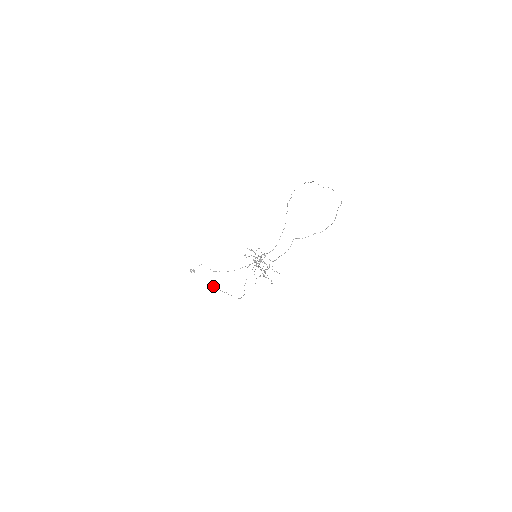
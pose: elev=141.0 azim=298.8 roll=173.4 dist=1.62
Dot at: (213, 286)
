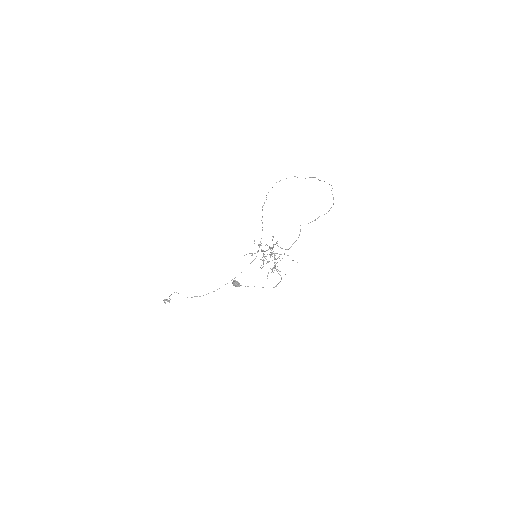
Dot at: (236, 283)
